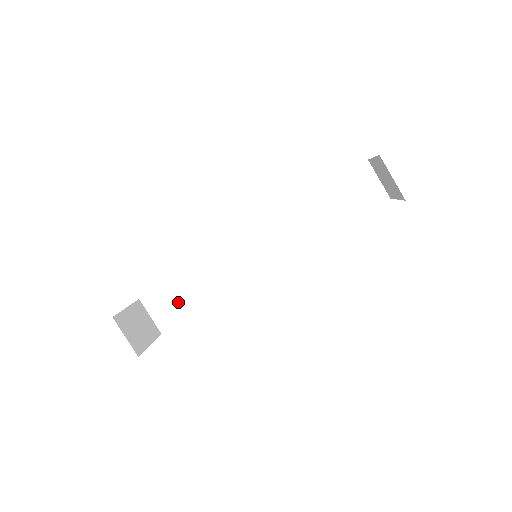
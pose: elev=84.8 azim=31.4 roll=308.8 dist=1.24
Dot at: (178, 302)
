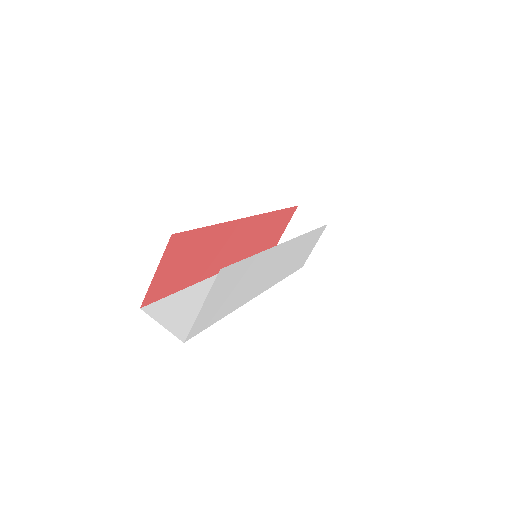
Dot at: (189, 313)
